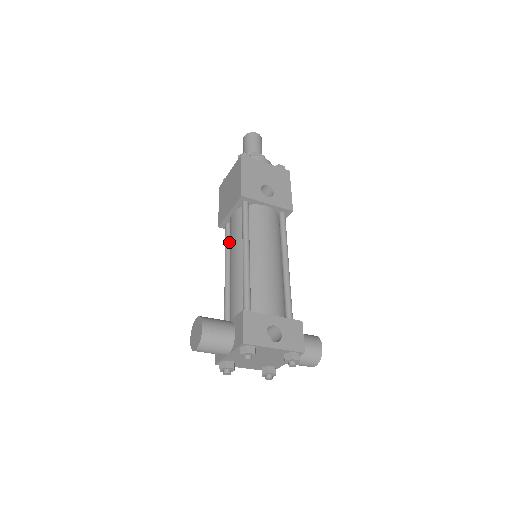
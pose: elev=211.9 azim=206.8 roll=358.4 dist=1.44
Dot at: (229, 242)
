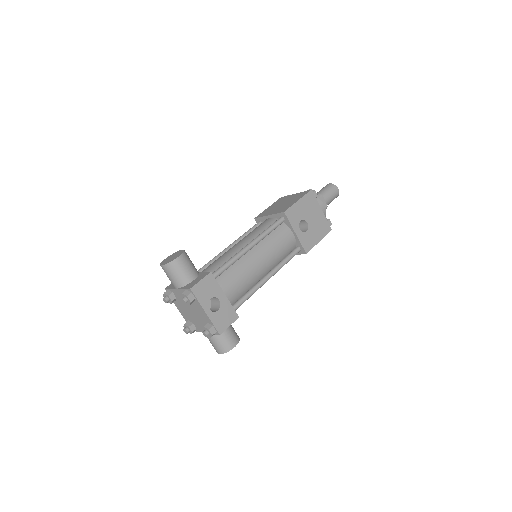
Dot at: occluded
